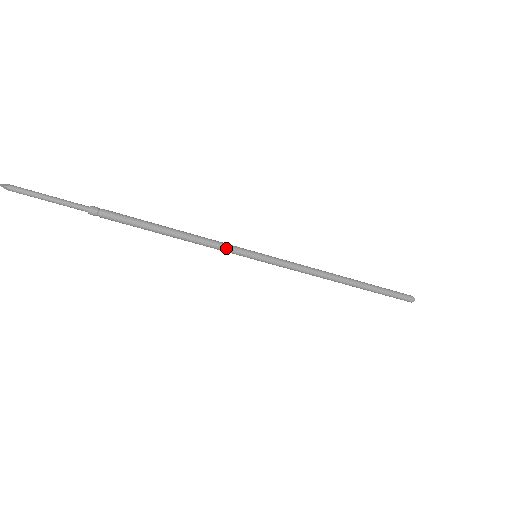
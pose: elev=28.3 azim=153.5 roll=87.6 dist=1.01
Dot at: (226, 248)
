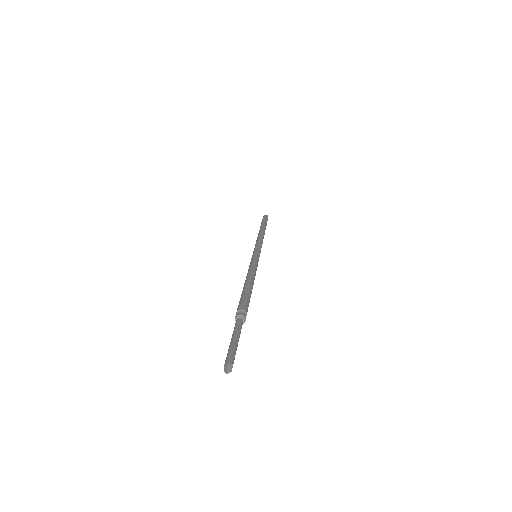
Dot at: occluded
